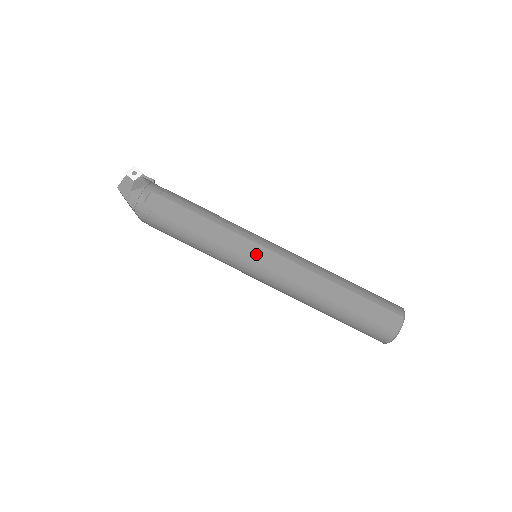
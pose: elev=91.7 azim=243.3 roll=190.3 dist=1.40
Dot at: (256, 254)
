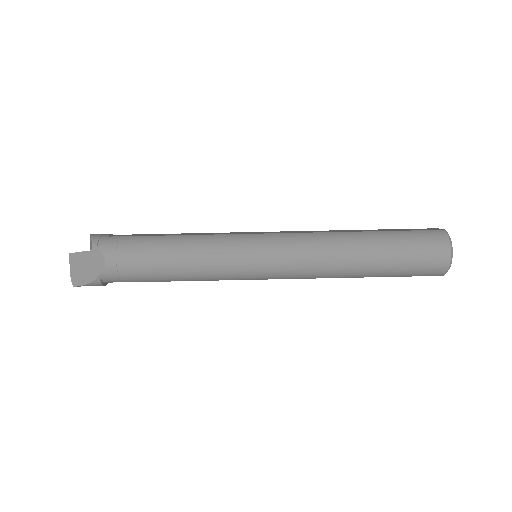
Dot at: (255, 233)
